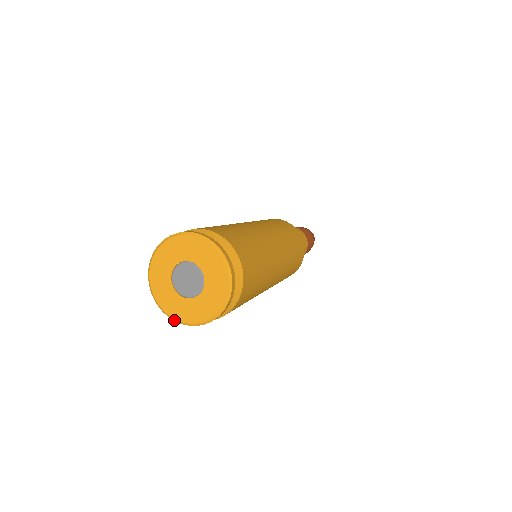
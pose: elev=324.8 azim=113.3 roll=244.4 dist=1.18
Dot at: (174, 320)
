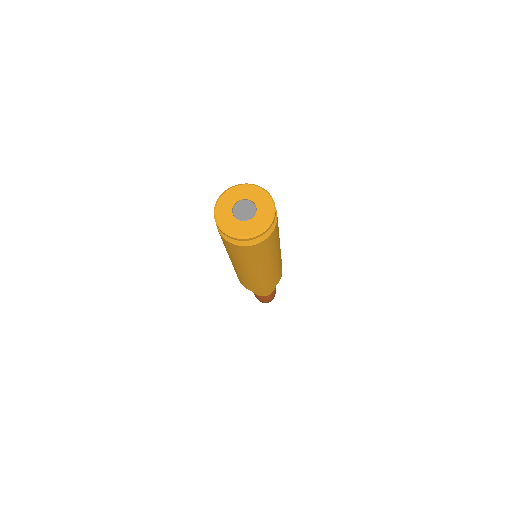
Dot at: (235, 237)
